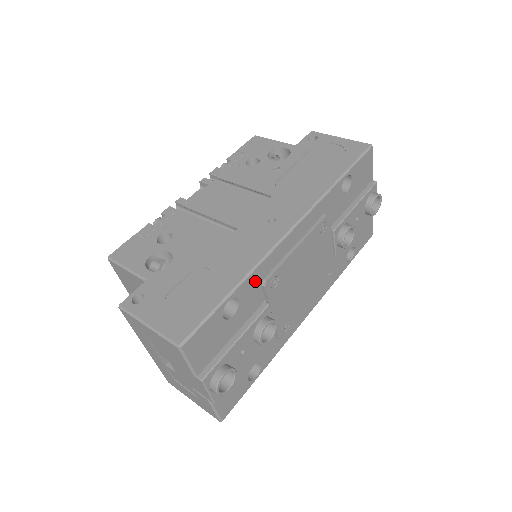
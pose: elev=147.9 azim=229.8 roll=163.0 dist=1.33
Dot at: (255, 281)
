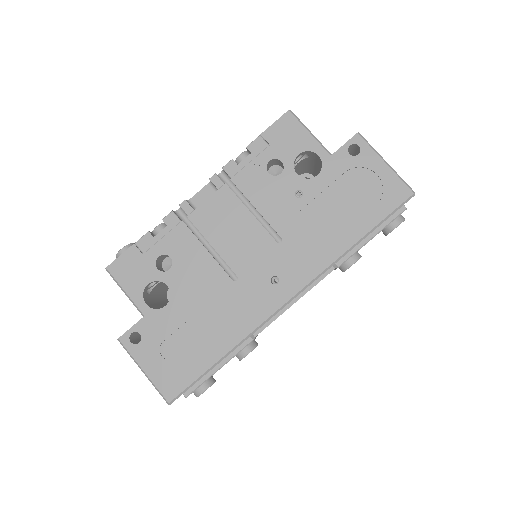
Dot at: occluded
